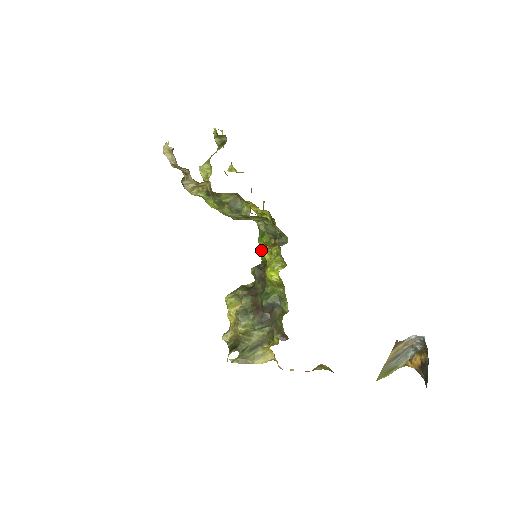
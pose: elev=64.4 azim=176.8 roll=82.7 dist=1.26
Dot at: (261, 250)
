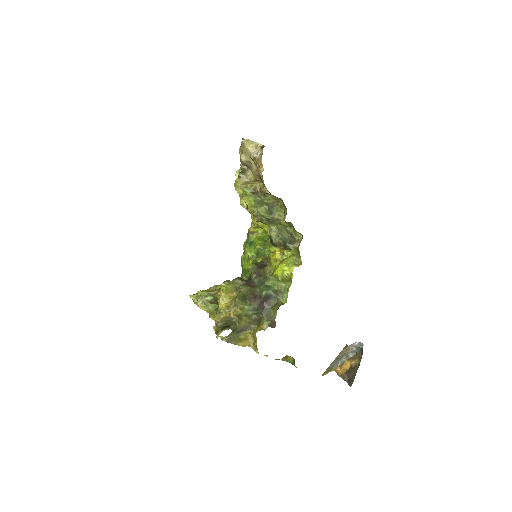
Dot at: (249, 255)
